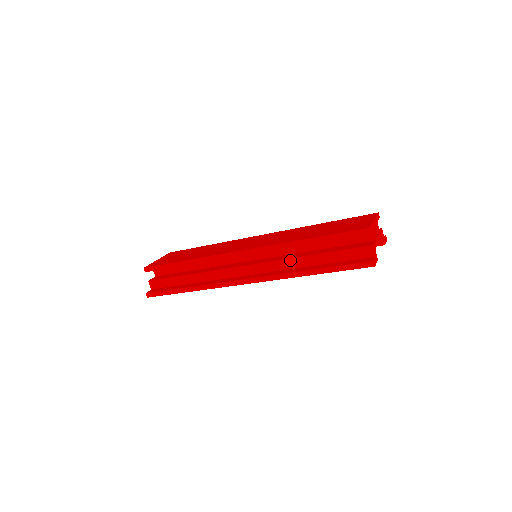
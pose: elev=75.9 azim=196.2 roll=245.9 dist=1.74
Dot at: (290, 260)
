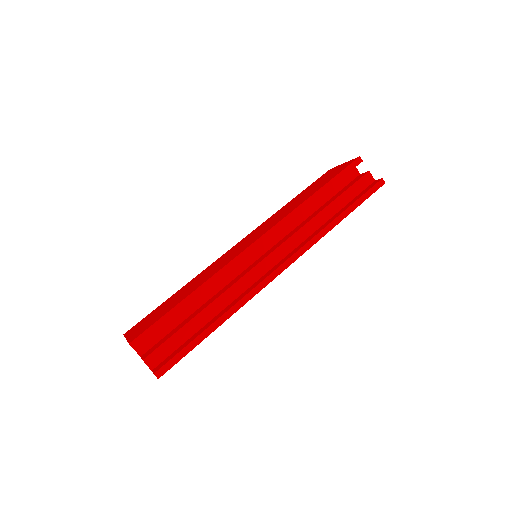
Dot at: (310, 223)
